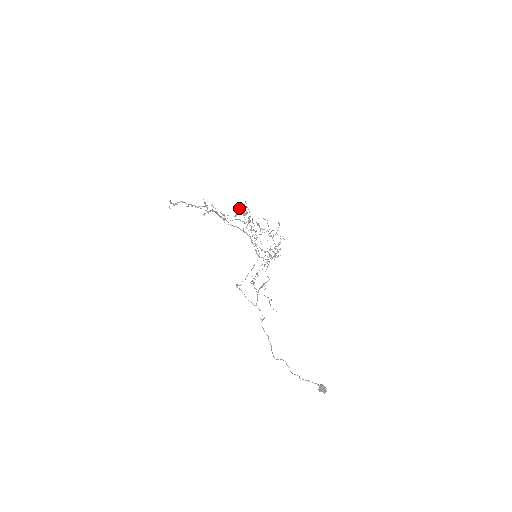
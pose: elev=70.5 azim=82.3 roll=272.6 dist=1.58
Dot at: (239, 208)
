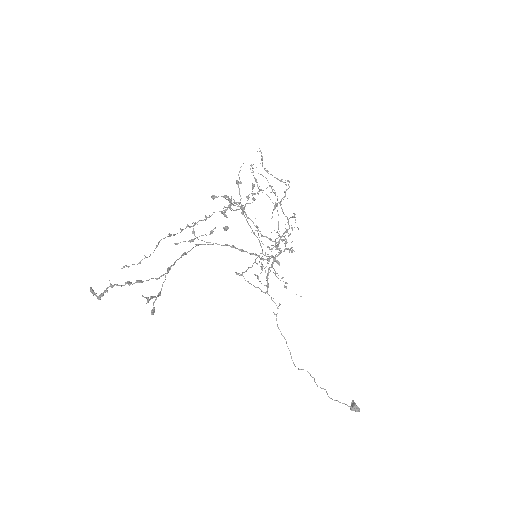
Dot at: (215, 197)
